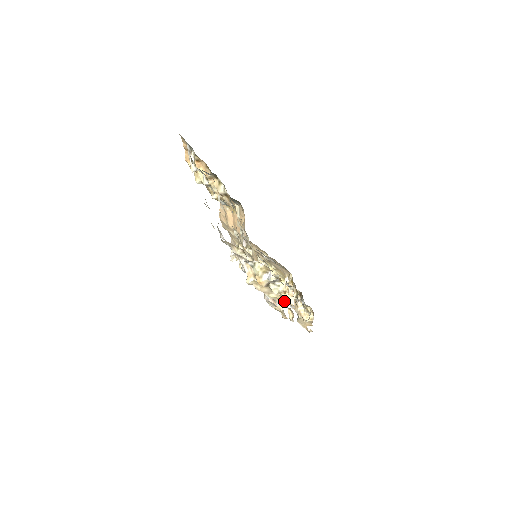
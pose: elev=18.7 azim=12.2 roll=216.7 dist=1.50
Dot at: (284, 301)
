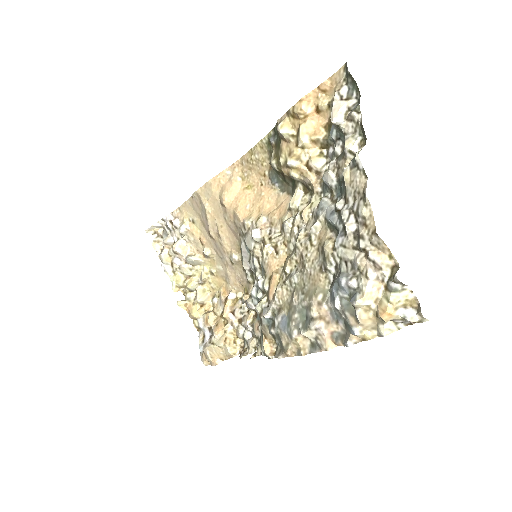
Dot at: (195, 314)
